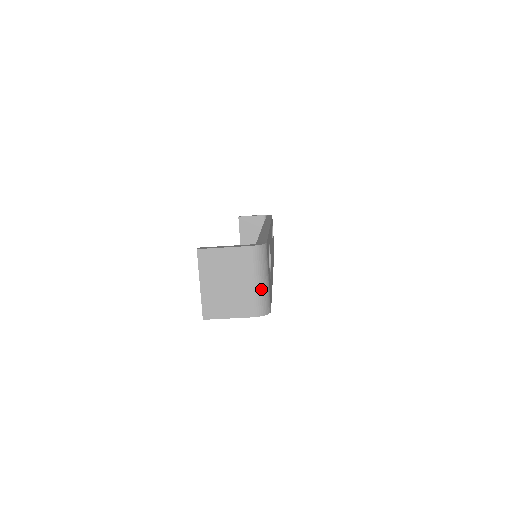
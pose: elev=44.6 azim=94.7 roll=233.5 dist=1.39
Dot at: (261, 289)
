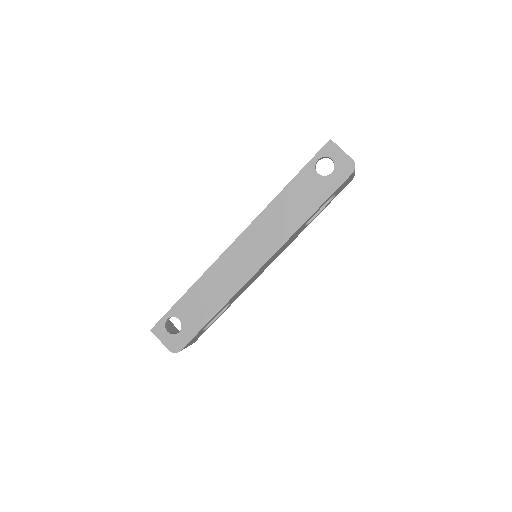
Dot at: occluded
